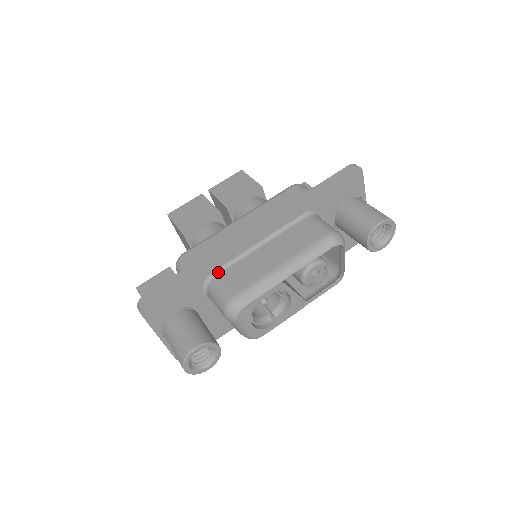
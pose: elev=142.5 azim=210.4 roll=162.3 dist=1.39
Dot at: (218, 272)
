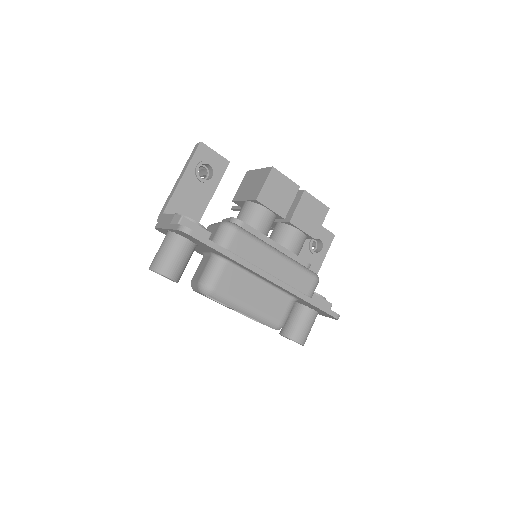
Dot at: (231, 263)
